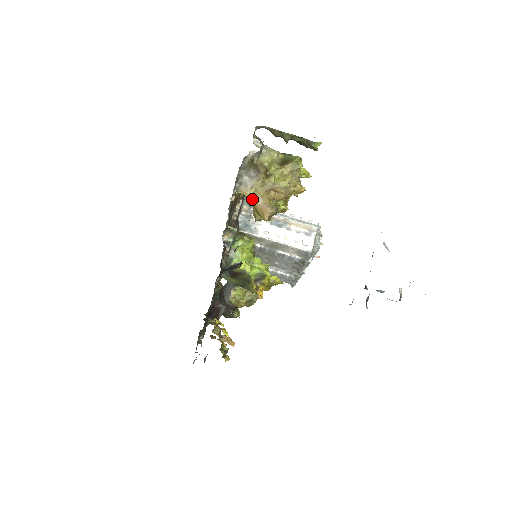
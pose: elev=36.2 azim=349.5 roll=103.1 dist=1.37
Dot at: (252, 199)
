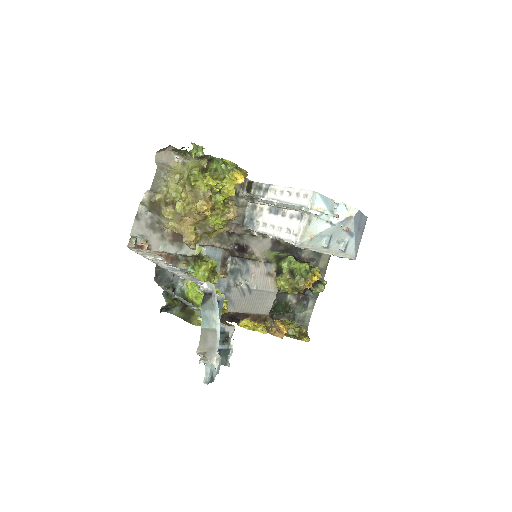
Dot at: (176, 231)
